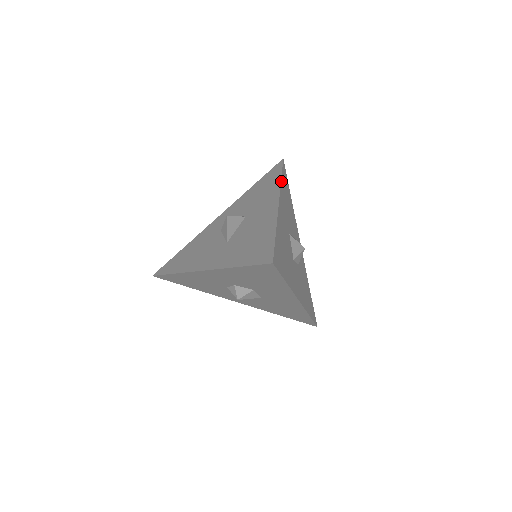
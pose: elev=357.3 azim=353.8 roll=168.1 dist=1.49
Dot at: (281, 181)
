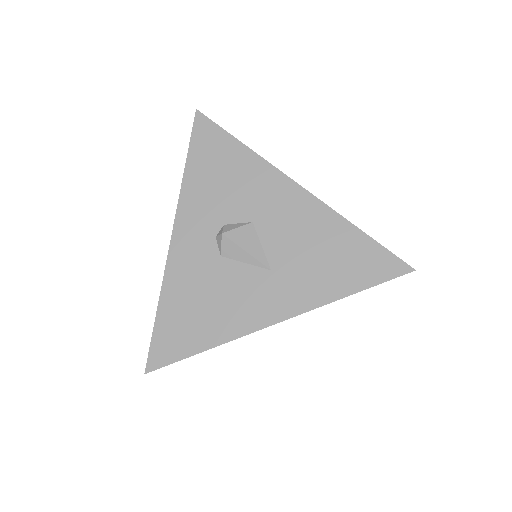
Dot at: (251, 150)
